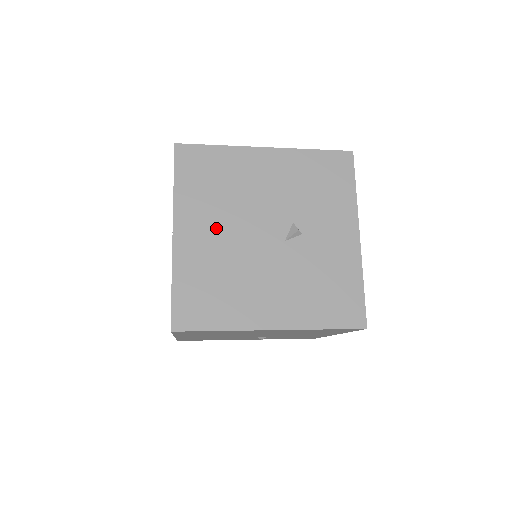
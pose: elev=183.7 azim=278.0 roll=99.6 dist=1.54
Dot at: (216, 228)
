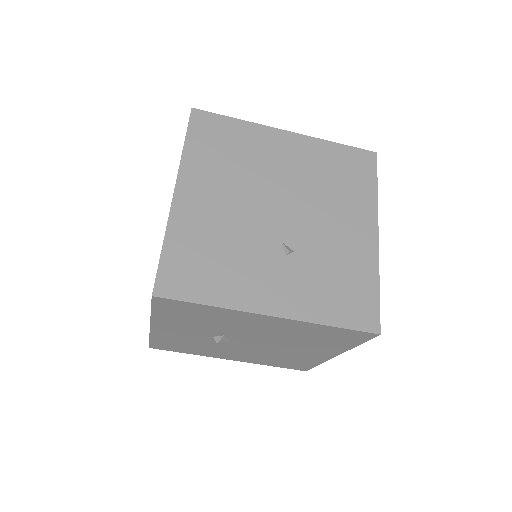
Dot at: occluded
